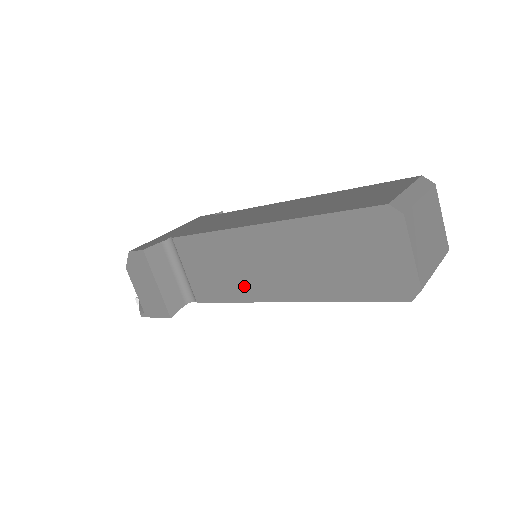
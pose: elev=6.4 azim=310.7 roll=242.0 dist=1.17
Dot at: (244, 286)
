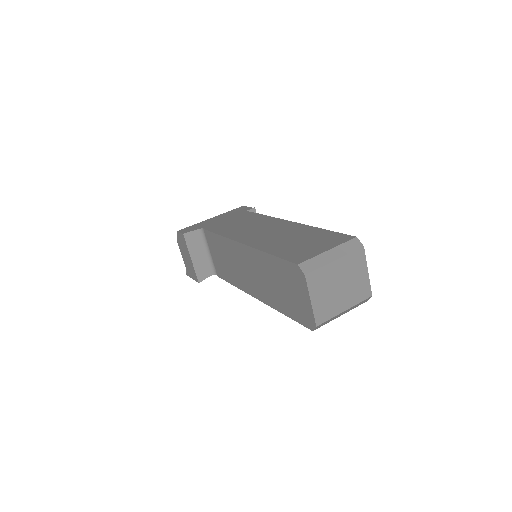
Dot at: (238, 278)
